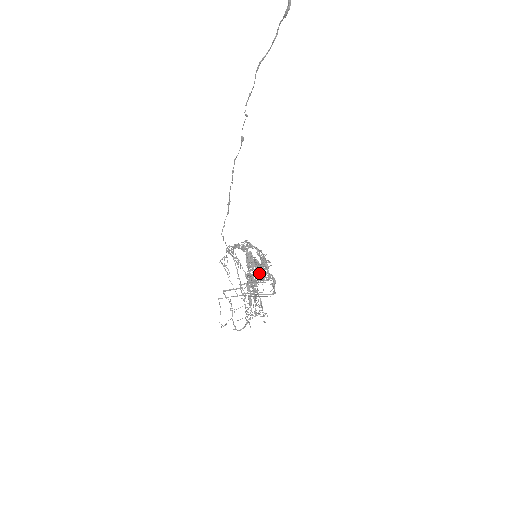
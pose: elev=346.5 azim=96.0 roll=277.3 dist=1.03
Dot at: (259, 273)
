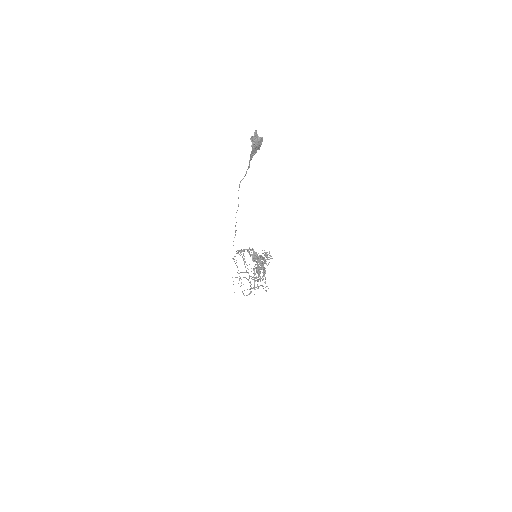
Dot at: occluded
